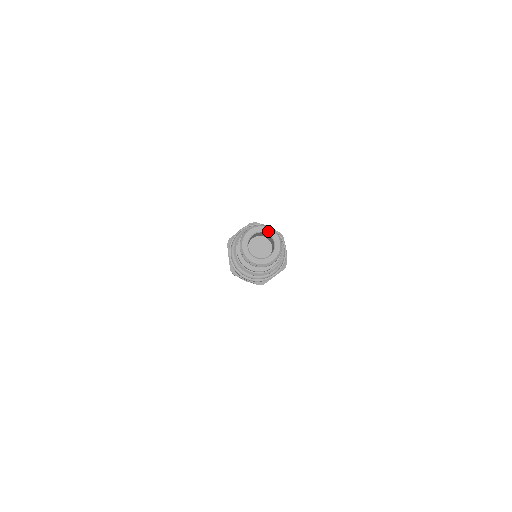
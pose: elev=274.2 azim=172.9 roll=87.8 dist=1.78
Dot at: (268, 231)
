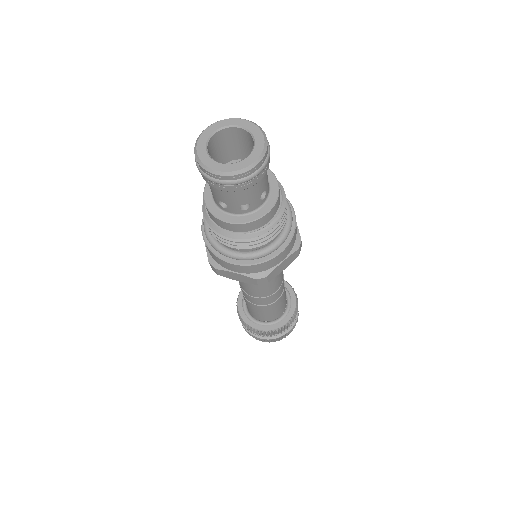
Dot at: (241, 123)
